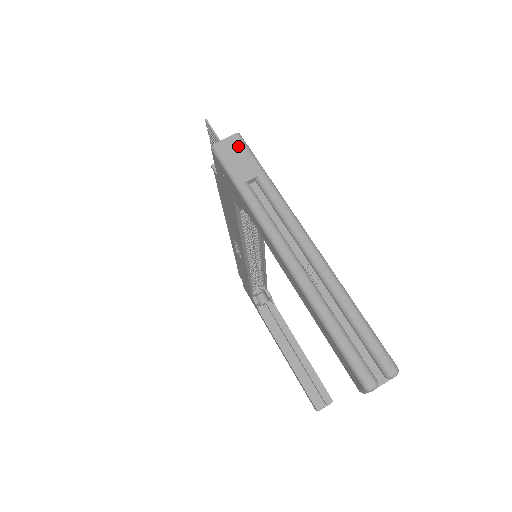
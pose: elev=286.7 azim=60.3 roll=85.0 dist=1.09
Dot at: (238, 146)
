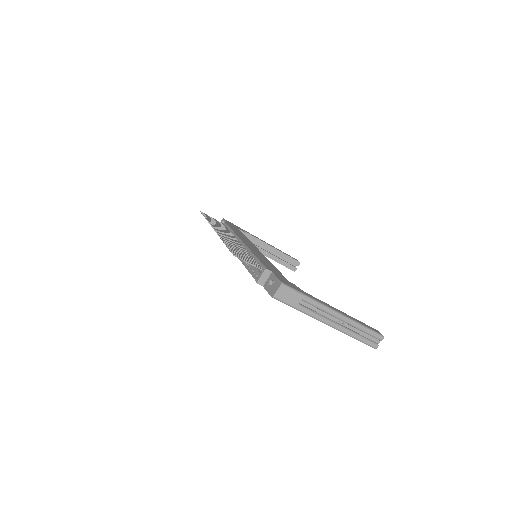
Dot at: (285, 291)
